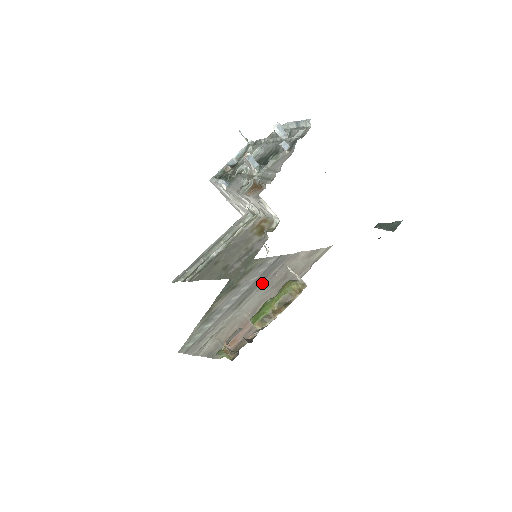
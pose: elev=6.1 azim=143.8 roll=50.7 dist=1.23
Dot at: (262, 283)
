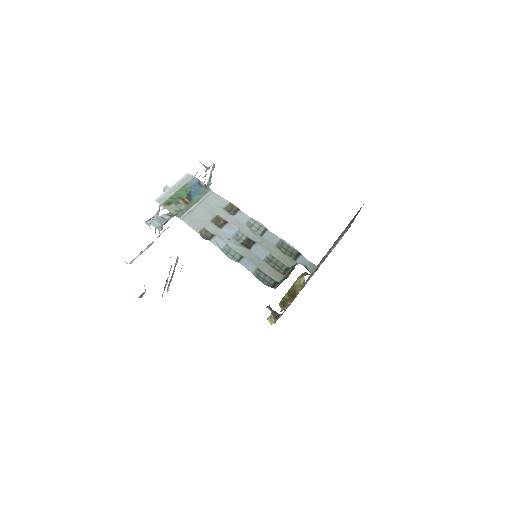
Dot at: occluded
